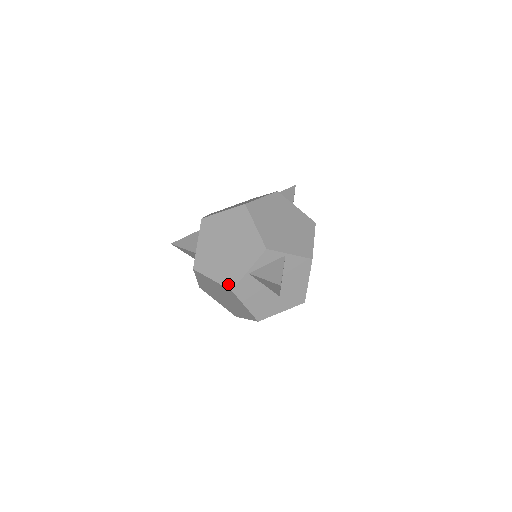
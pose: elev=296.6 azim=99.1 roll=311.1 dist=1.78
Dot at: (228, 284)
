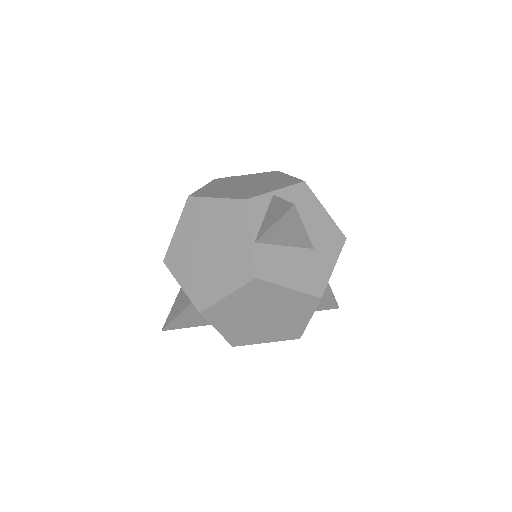
Dot at: (245, 277)
